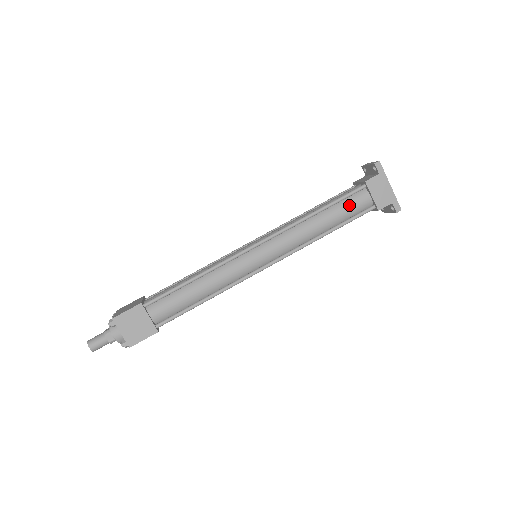
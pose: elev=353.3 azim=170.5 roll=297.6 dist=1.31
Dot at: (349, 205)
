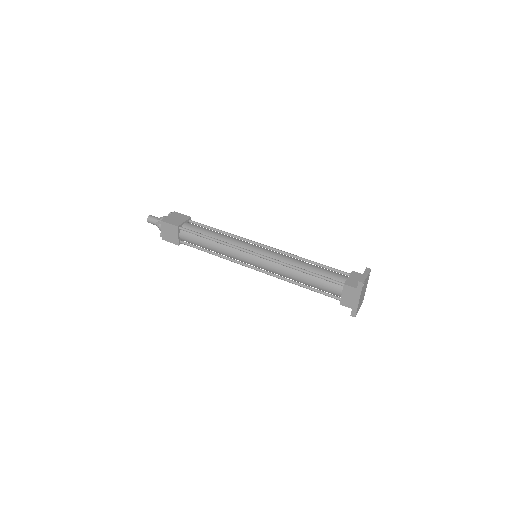
Dot at: (325, 285)
